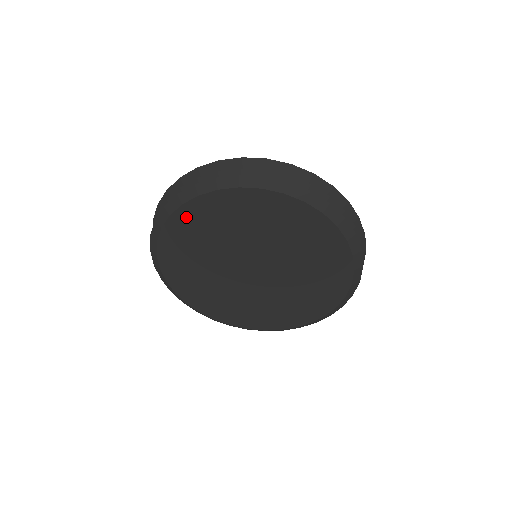
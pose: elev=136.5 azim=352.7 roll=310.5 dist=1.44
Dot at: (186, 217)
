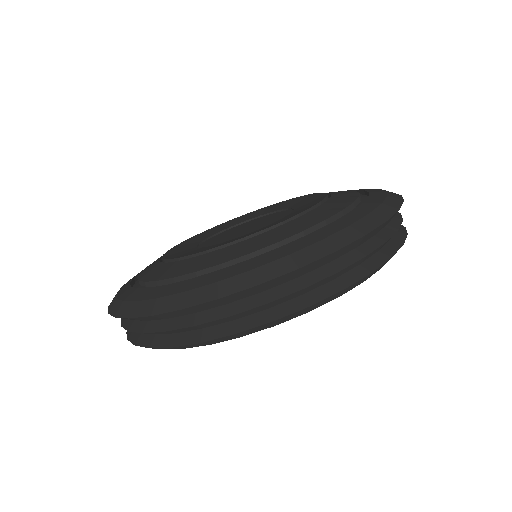
Dot at: occluded
